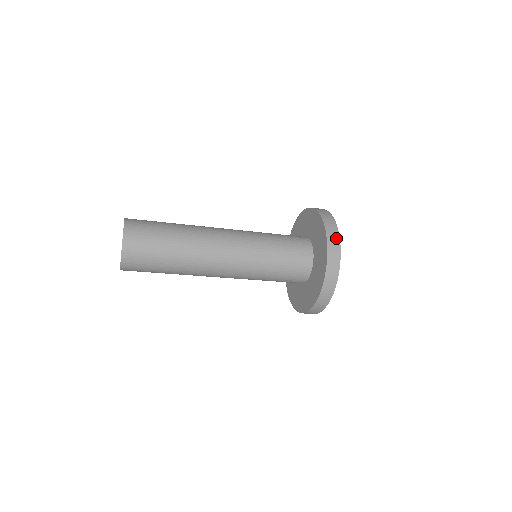
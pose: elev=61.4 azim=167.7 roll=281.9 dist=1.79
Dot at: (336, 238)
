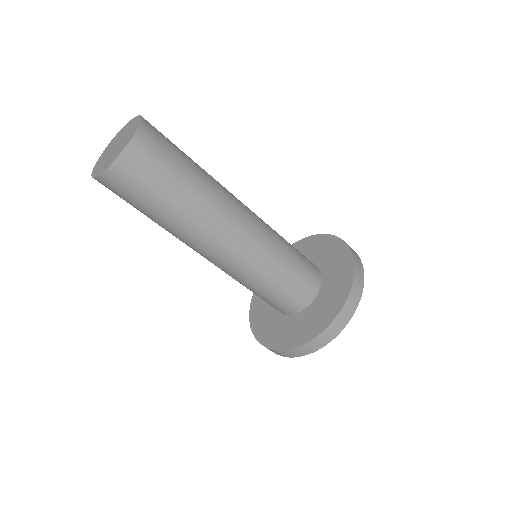
Dot at: (344, 323)
